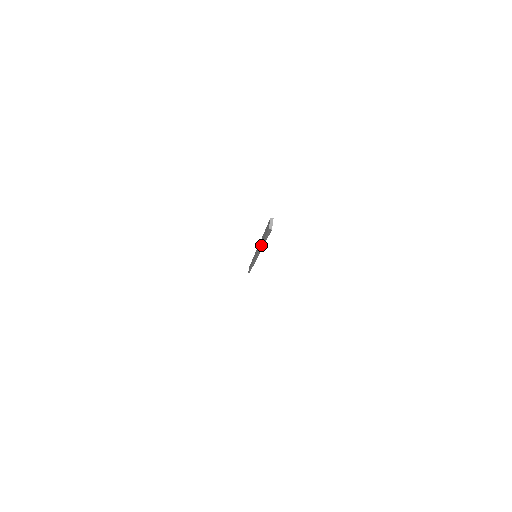
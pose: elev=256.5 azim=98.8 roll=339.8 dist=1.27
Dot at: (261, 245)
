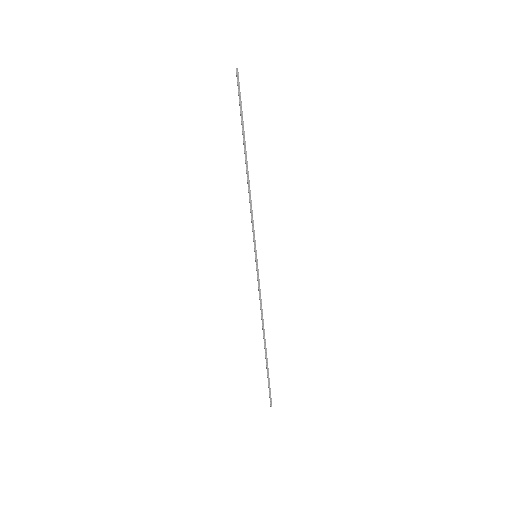
Dot at: (244, 152)
